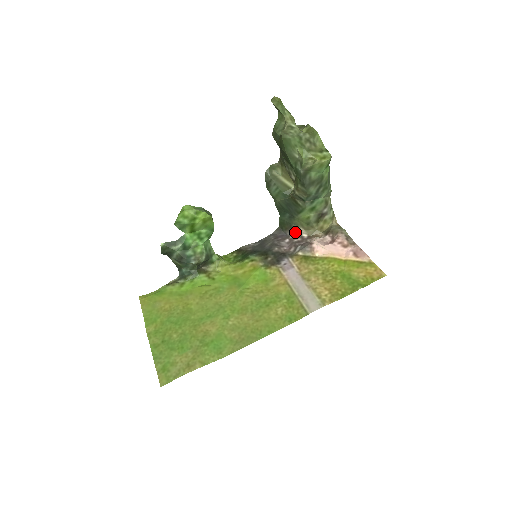
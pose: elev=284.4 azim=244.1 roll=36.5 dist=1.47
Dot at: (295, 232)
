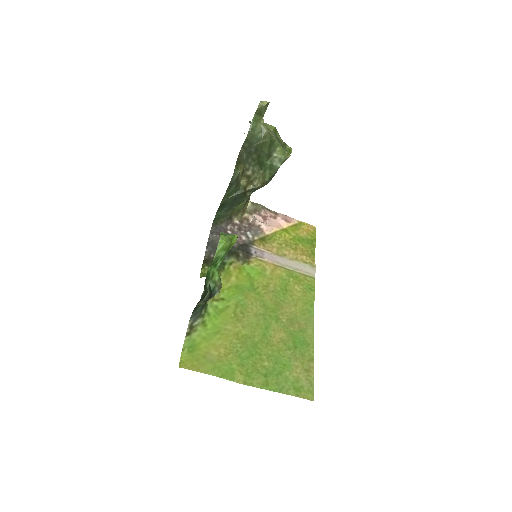
Dot at: (230, 222)
